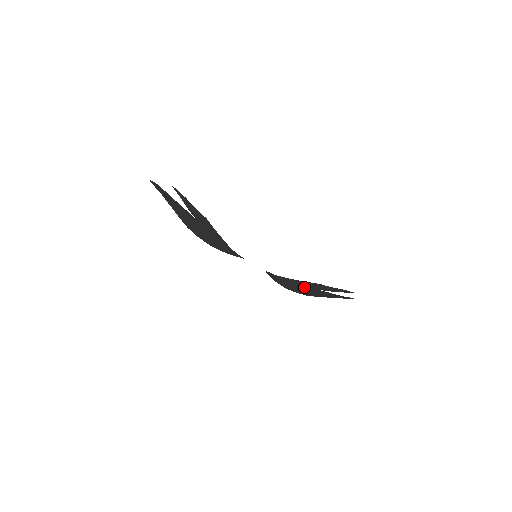
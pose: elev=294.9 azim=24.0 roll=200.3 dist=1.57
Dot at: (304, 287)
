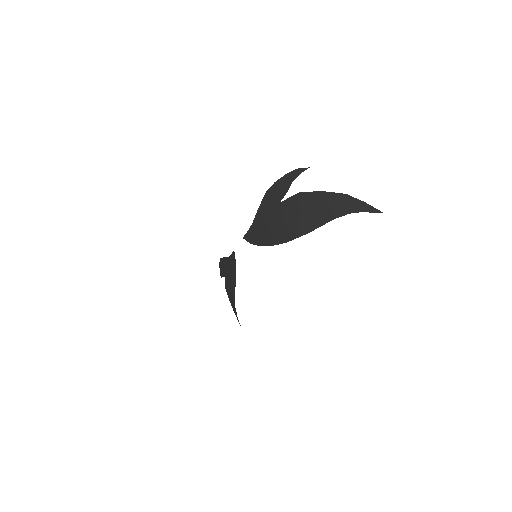
Dot at: (273, 218)
